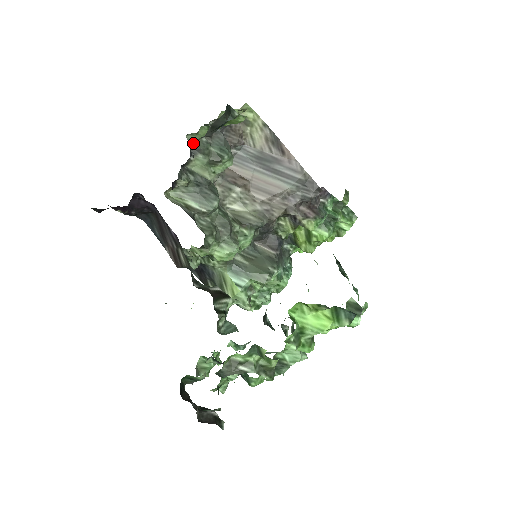
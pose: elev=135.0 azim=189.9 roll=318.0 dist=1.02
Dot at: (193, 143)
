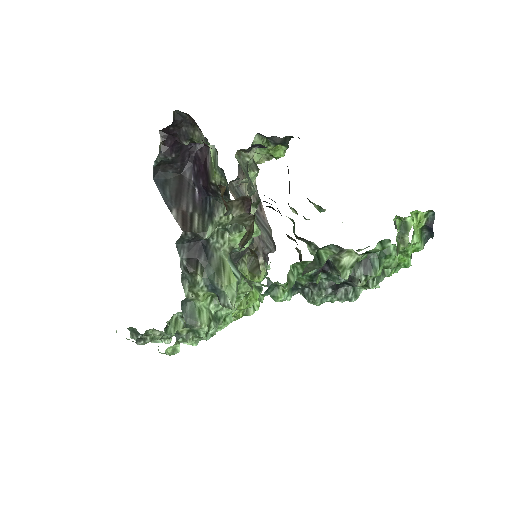
Dot at: (251, 144)
